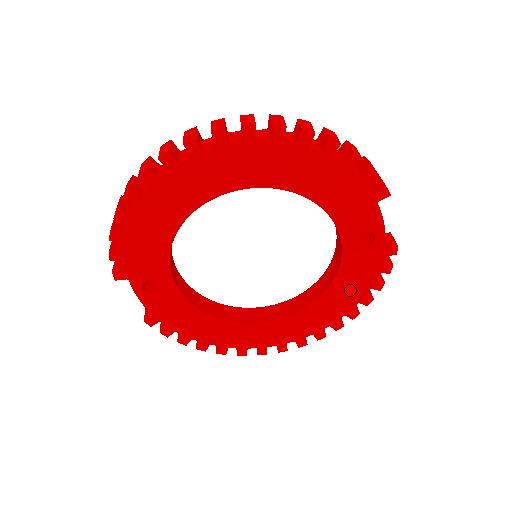
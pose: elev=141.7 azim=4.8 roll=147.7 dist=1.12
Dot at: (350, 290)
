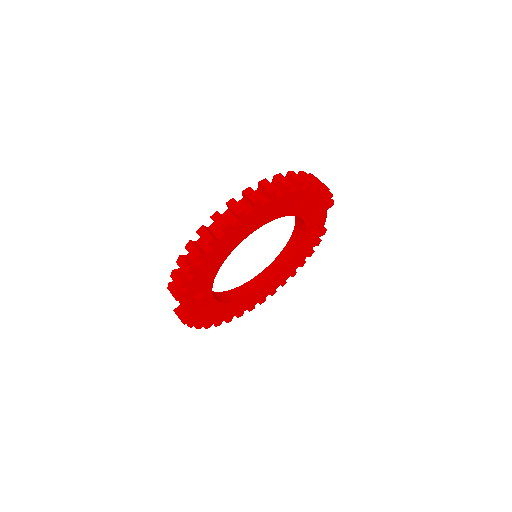
Dot at: (298, 261)
